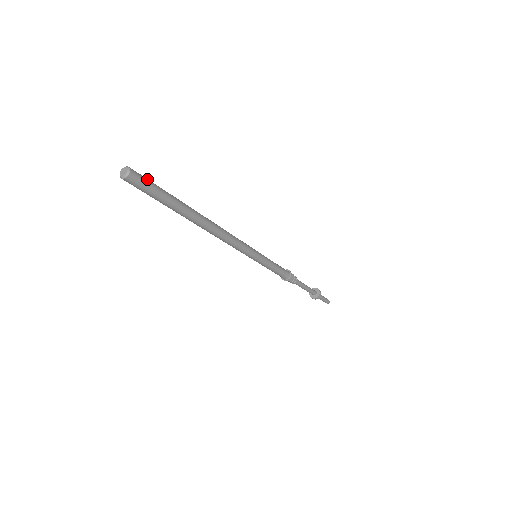
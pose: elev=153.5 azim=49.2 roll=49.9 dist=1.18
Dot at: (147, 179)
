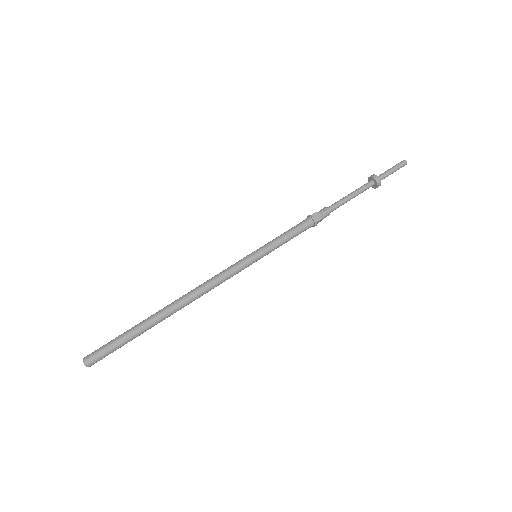
Dot at: (104, 353)
